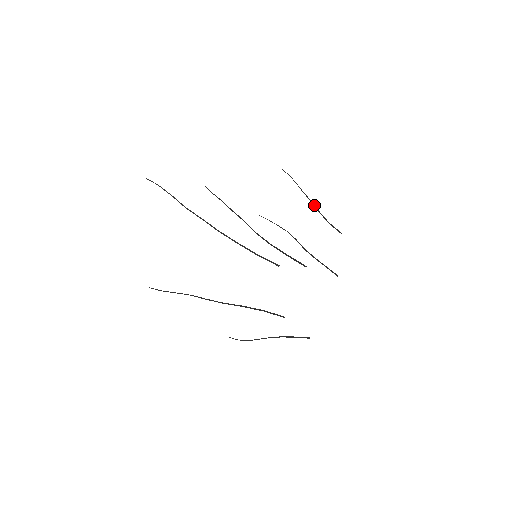
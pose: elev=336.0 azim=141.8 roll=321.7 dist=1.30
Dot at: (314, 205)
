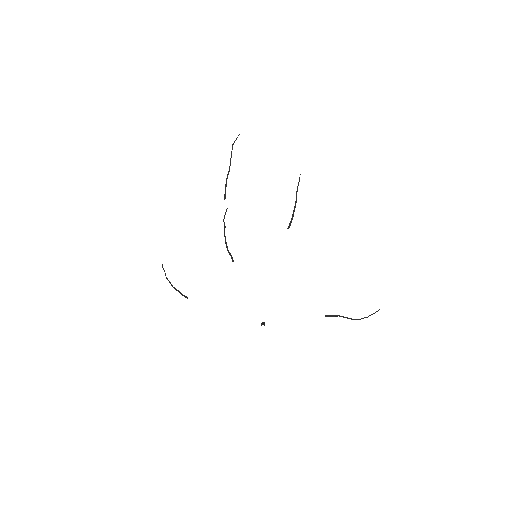
Dot at: (228, 173)
